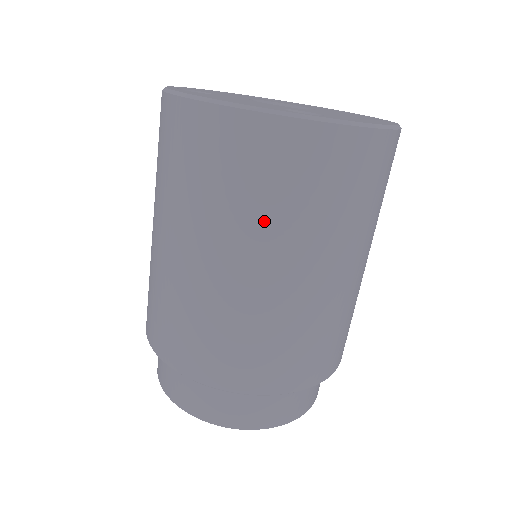
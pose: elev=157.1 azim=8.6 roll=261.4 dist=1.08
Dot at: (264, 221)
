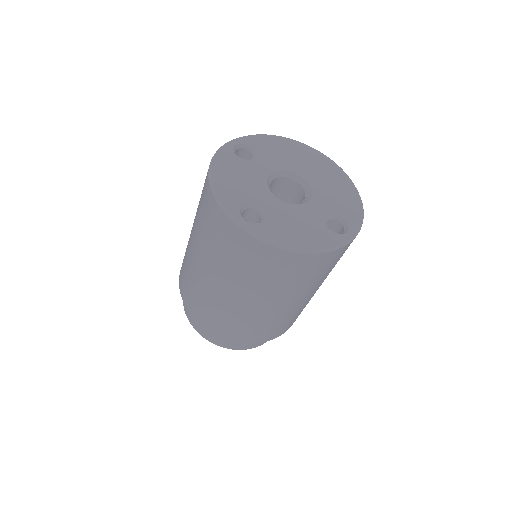
Dot at: (319, 281)
